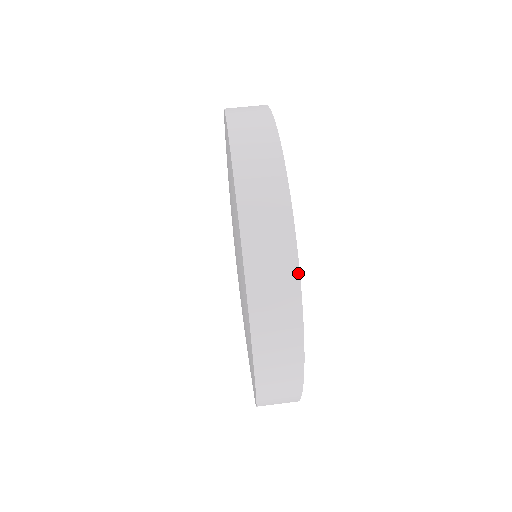
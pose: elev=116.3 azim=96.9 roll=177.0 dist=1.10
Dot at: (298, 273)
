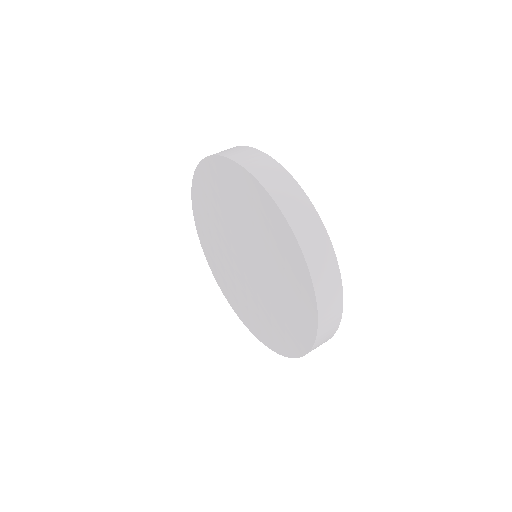
Dot at: (311, 203)
